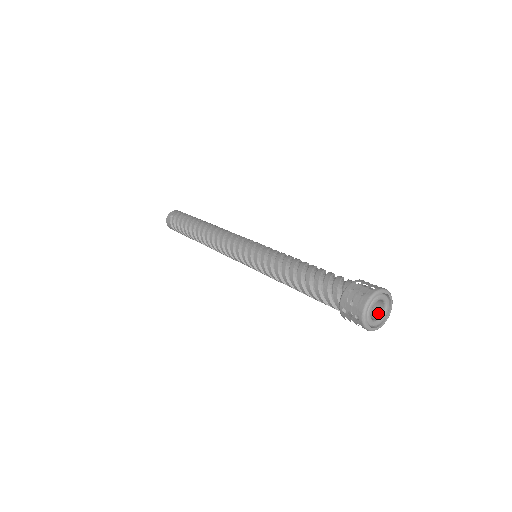
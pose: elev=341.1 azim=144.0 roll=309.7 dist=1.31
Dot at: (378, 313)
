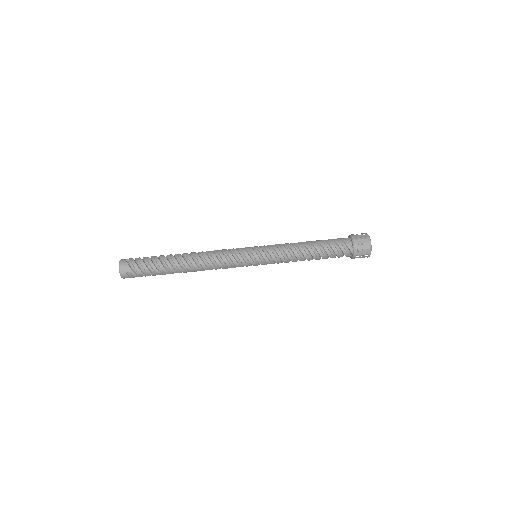
Dot at: occluded
